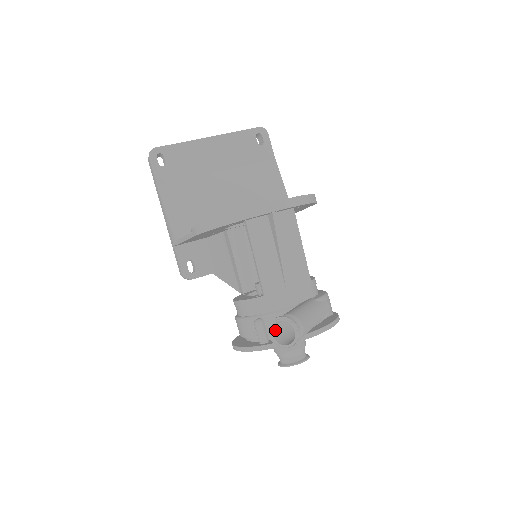
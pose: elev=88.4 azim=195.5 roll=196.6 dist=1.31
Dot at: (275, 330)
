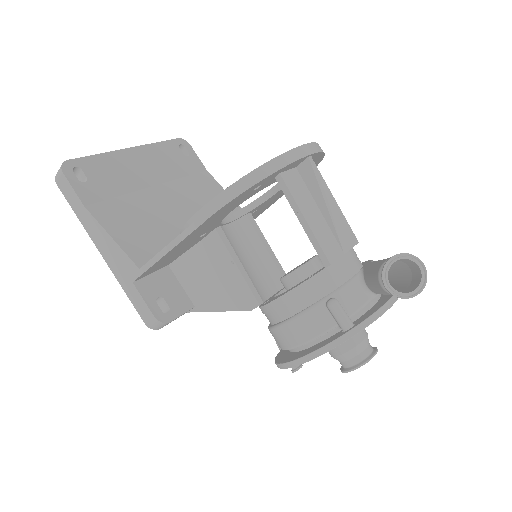
Dot at: (385, 282)
